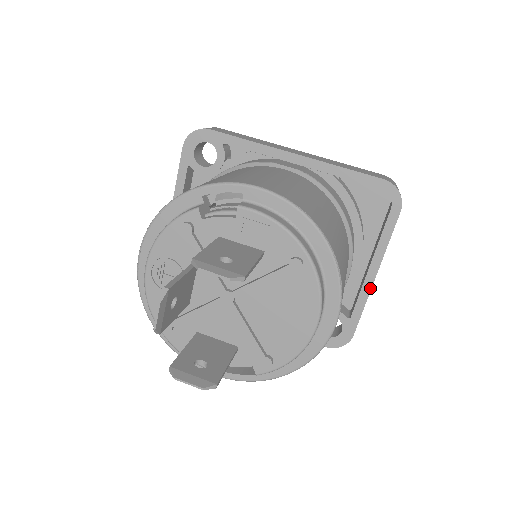
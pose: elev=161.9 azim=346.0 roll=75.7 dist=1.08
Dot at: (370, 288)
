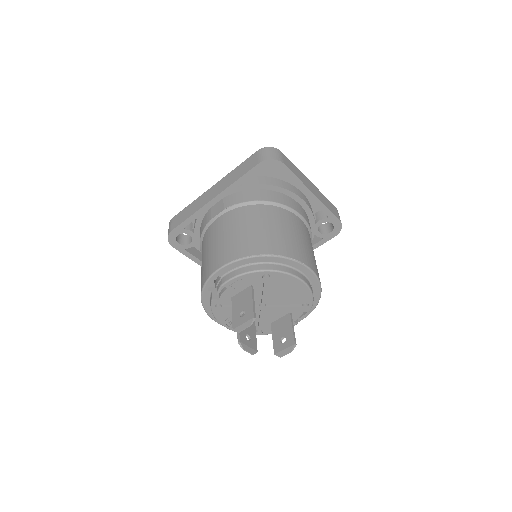
Dot at: (318, 199)
